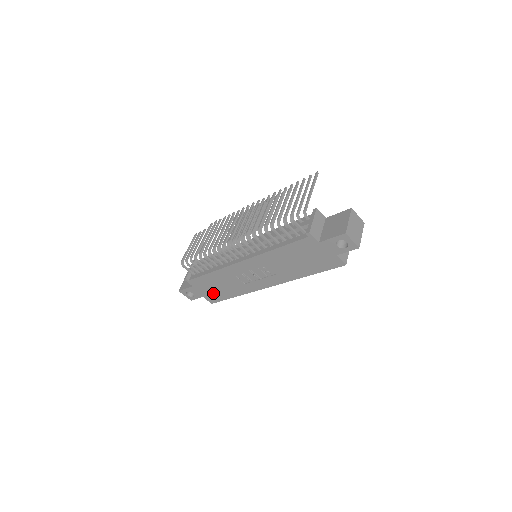
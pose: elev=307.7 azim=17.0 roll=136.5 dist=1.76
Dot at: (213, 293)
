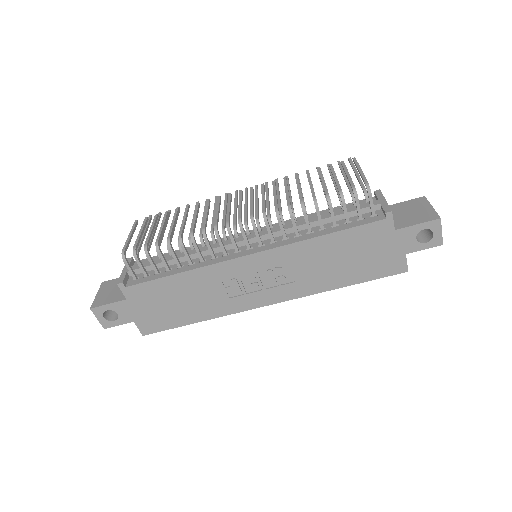
Dot at: (159, 314)
